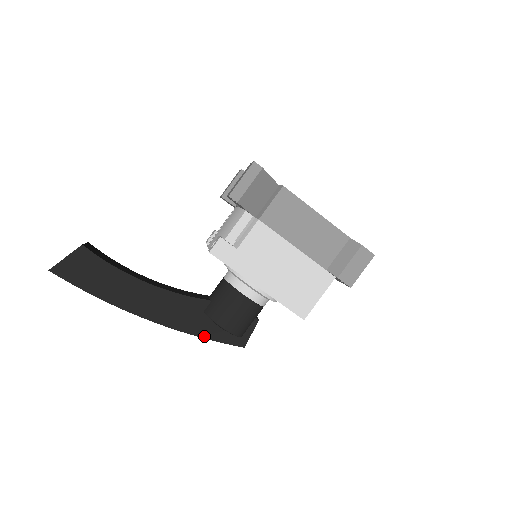
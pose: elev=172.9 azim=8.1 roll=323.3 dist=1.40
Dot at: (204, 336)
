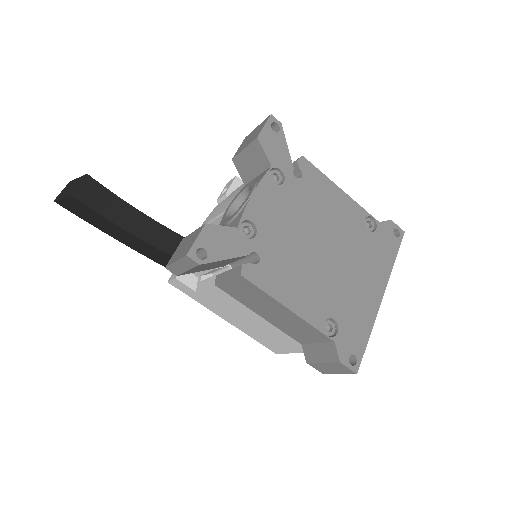
Dot at: occluded
